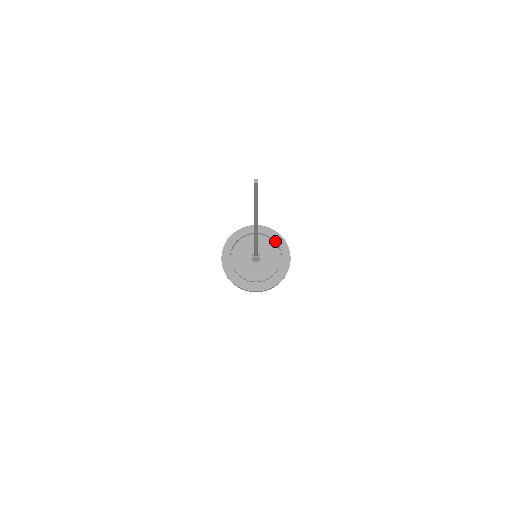
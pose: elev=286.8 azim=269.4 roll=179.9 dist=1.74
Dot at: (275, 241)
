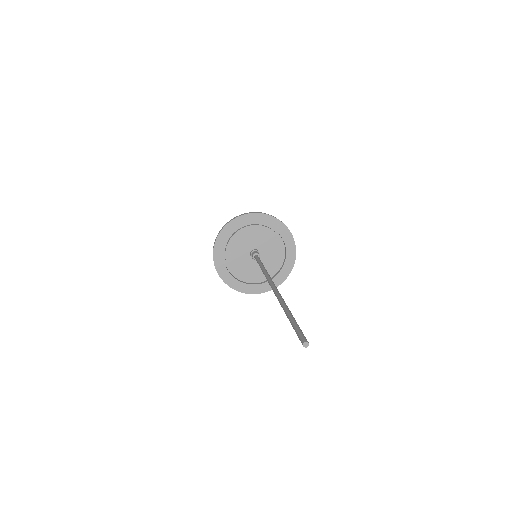
Dot at: (286, 249)
